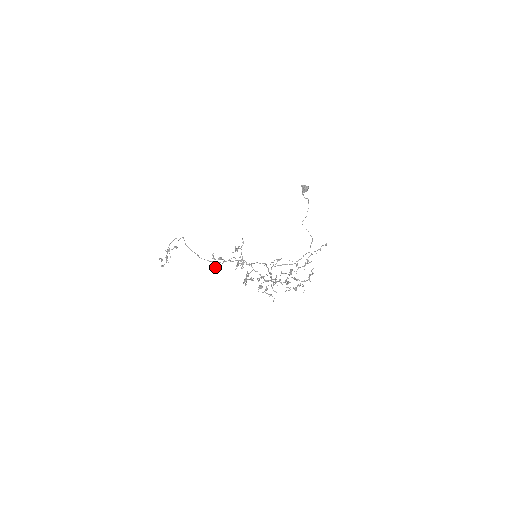
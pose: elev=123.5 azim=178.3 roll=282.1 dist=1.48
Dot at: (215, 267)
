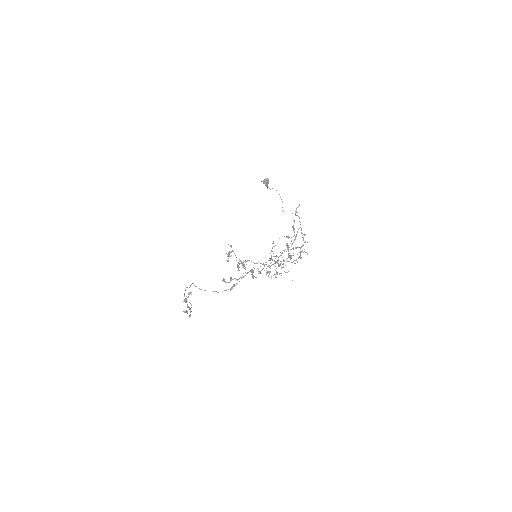
Dot at: occluded
